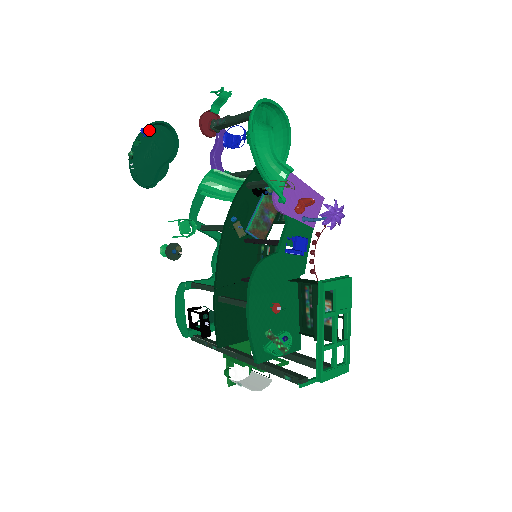
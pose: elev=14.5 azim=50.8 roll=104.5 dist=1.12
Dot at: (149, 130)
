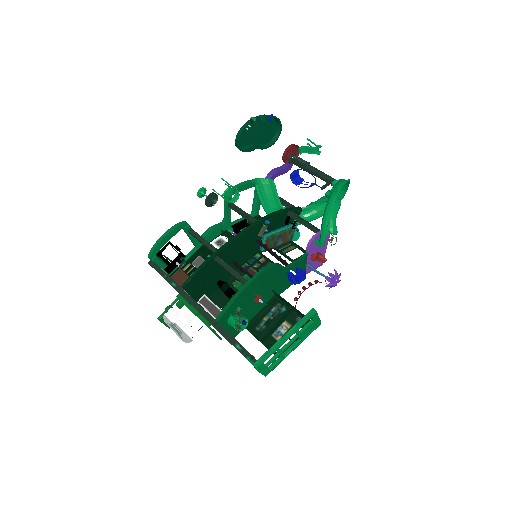
Dot at: (271, 119)
